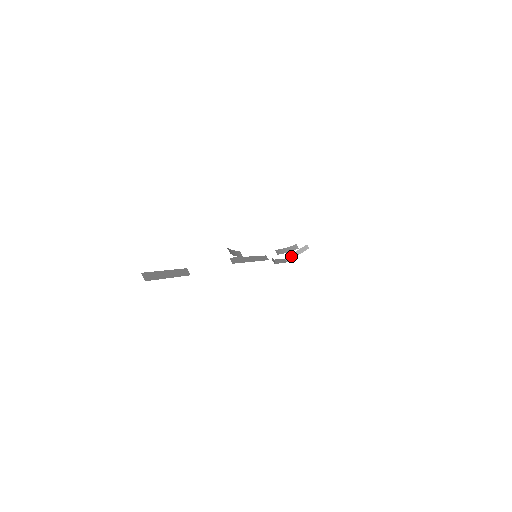
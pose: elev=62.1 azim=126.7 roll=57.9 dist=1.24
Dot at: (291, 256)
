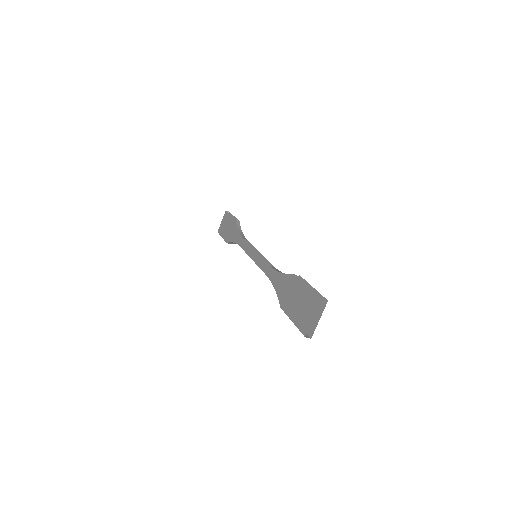
Dot at: occluded
